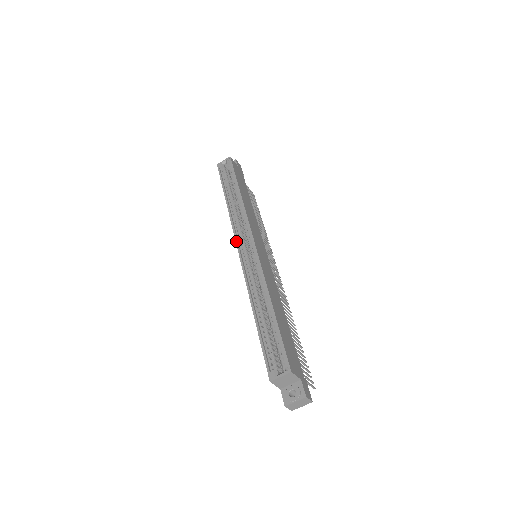
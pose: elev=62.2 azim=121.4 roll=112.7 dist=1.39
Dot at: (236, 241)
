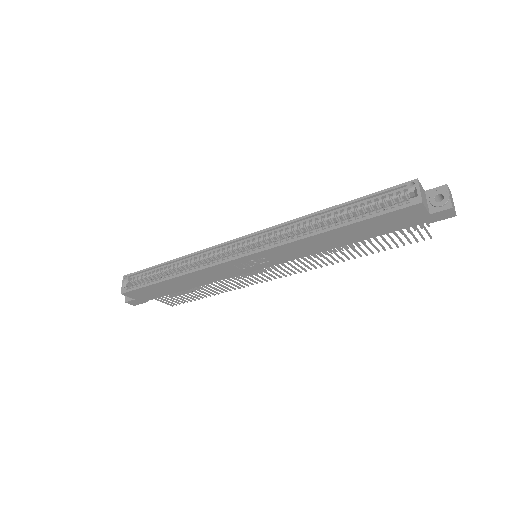
Dot at: (230, 260)
